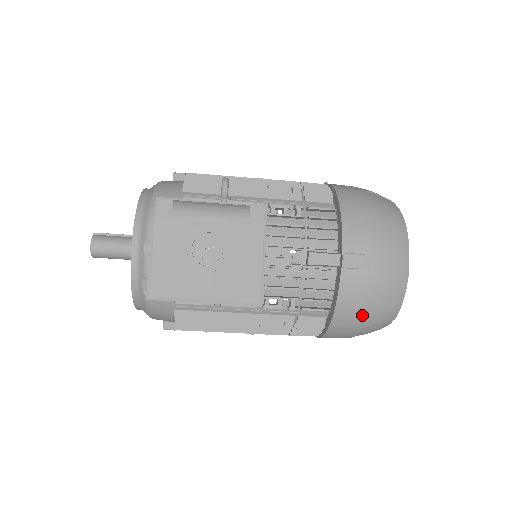
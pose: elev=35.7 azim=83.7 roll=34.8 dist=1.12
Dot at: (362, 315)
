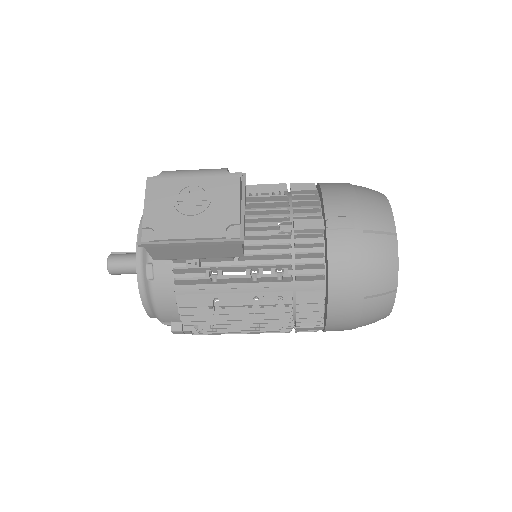
Dot at: (358, 278)
